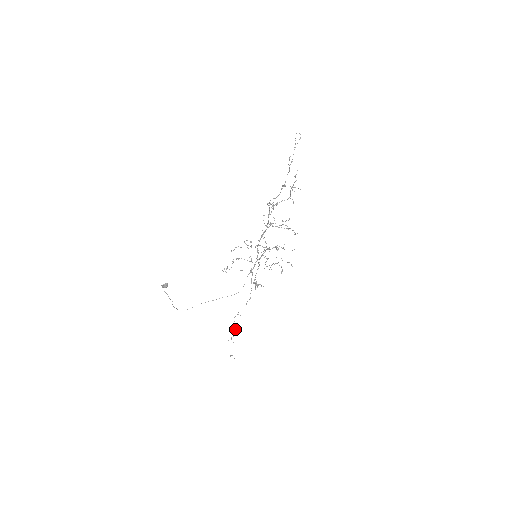
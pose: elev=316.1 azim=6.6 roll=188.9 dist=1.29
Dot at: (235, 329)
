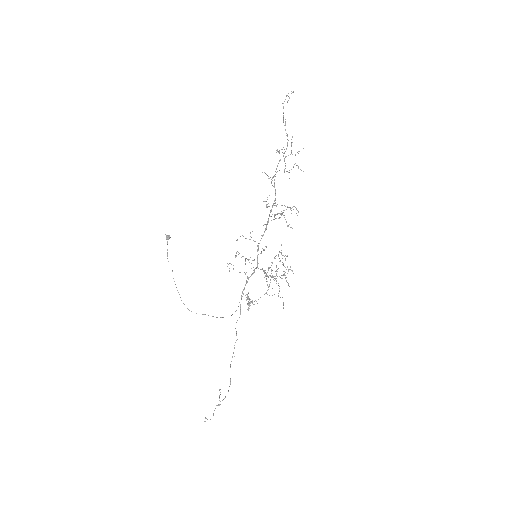
Dot at: occluded
